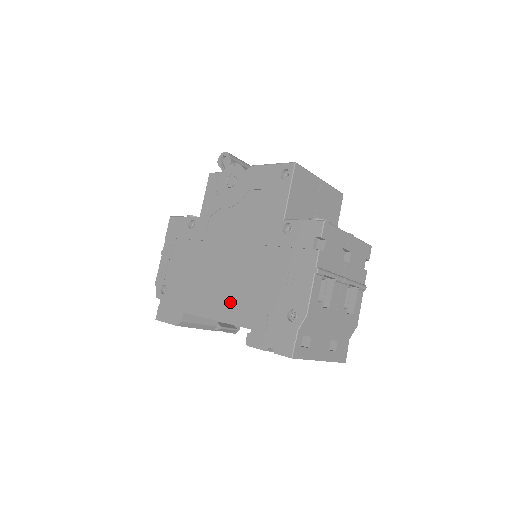
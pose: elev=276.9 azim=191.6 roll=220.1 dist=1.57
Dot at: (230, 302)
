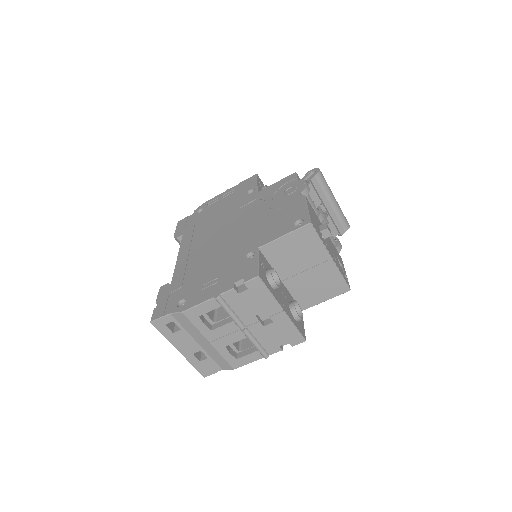
Dot at: (191, 257)
